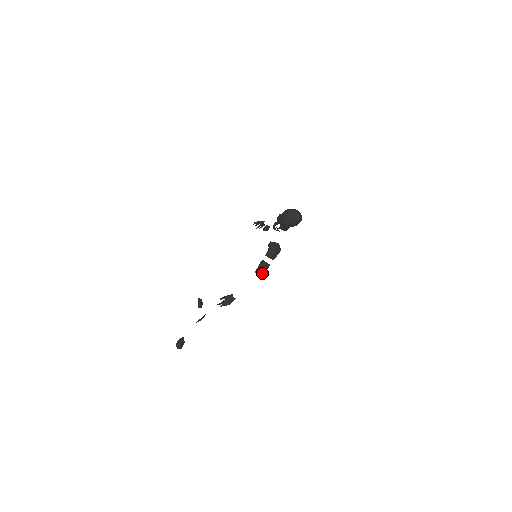
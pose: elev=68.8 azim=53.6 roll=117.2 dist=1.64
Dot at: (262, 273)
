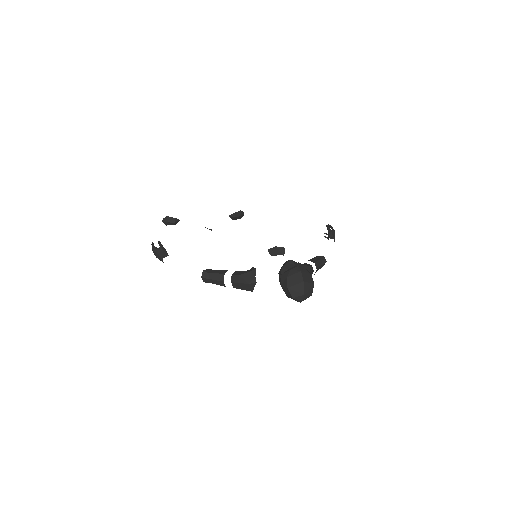
Dot at: (209, 280)
